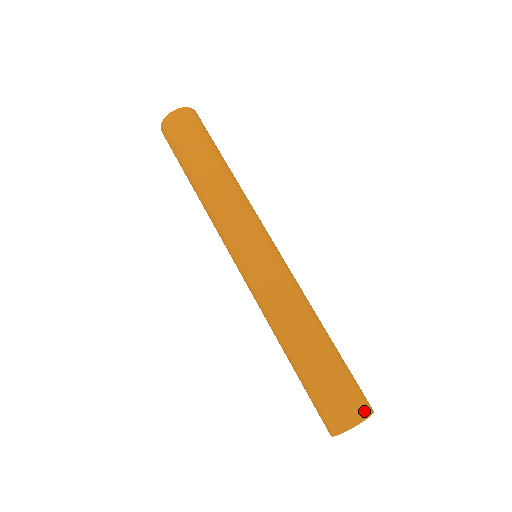
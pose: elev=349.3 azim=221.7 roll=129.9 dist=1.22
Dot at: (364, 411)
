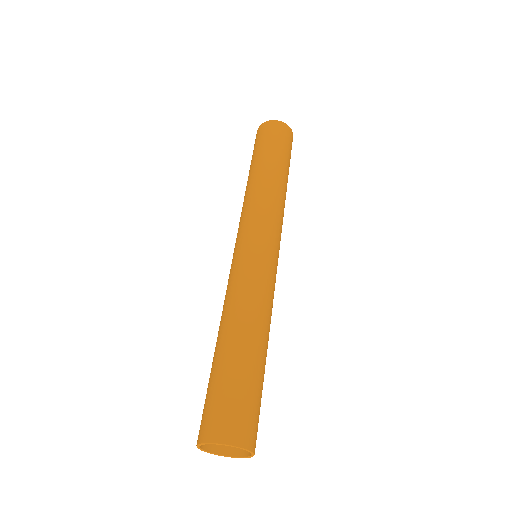
Dot at: (235, 437)
